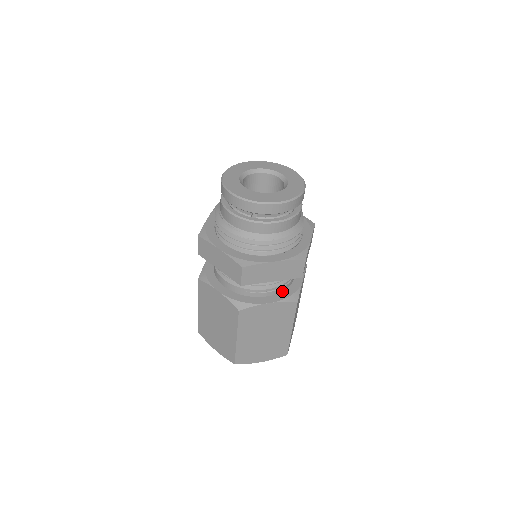
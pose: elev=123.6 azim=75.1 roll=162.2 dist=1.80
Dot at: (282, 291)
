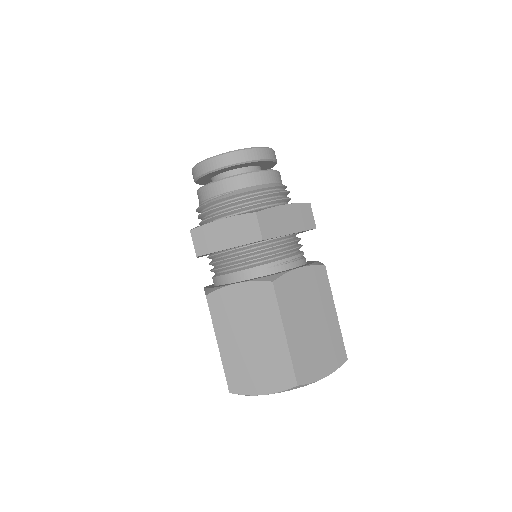
Dot at: occluded
